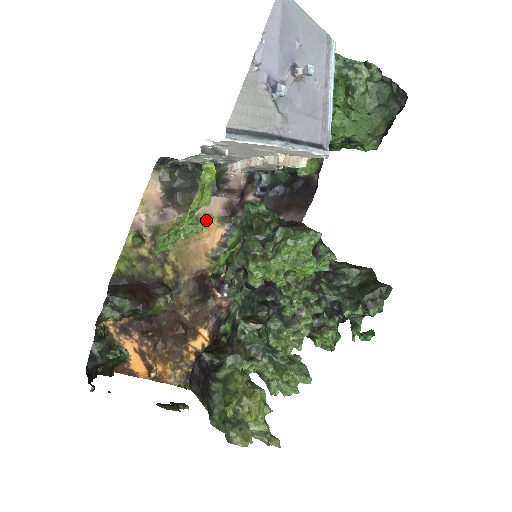
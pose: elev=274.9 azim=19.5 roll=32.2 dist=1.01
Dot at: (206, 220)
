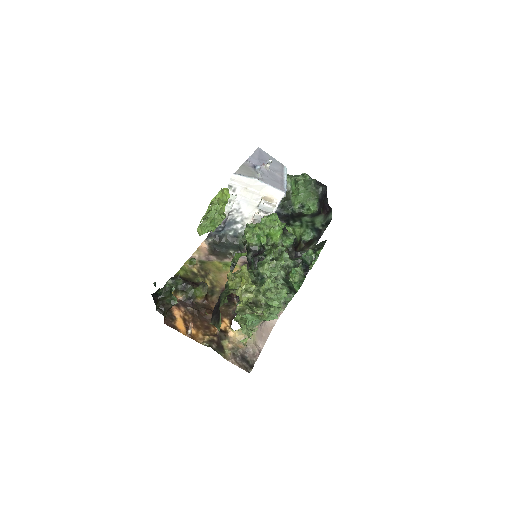
Dot at: occluded
